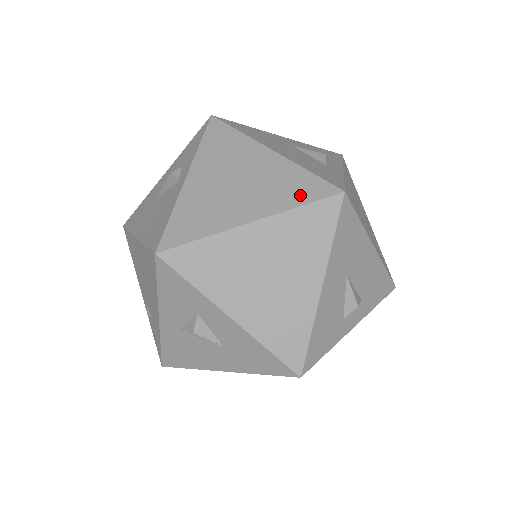
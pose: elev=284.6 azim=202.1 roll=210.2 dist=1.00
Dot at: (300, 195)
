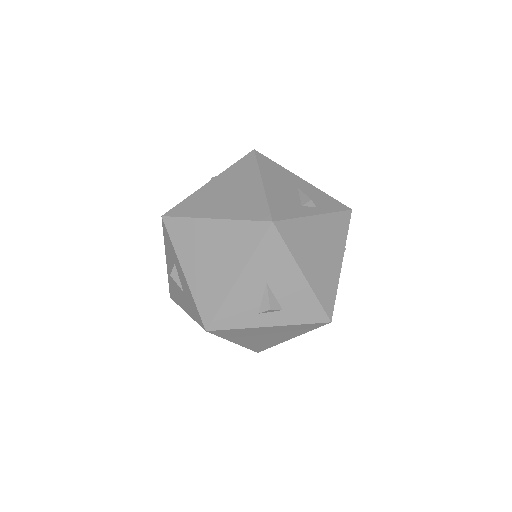
Dot at: (249, 214)
